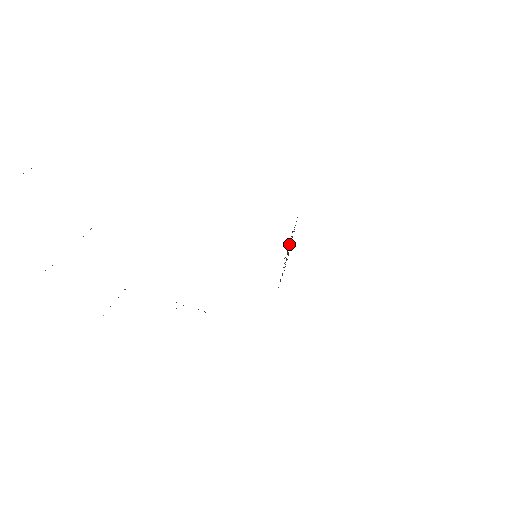
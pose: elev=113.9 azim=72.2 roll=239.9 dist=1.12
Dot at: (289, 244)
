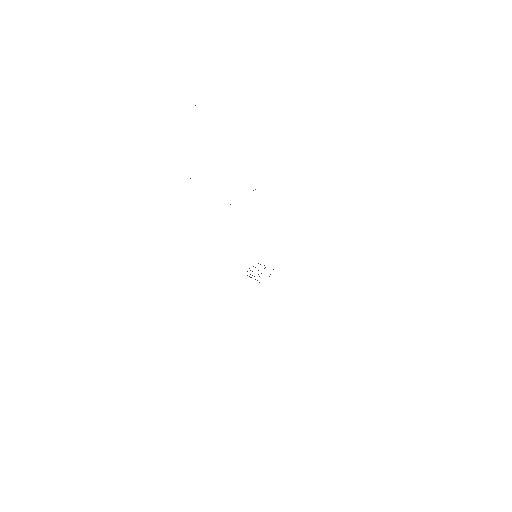
Dot at: occluded
